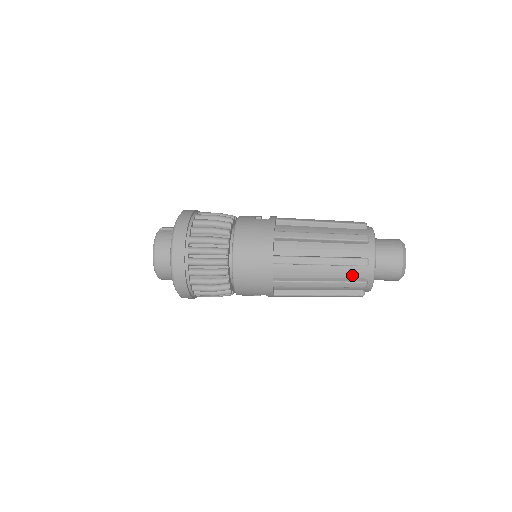
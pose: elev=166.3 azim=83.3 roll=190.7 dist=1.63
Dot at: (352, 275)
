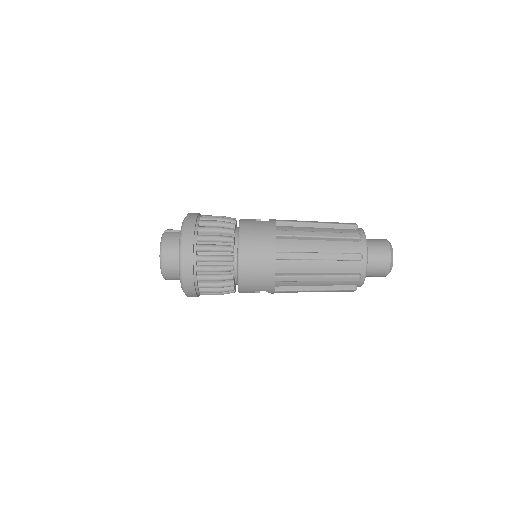
Dot at: (347, 269)
